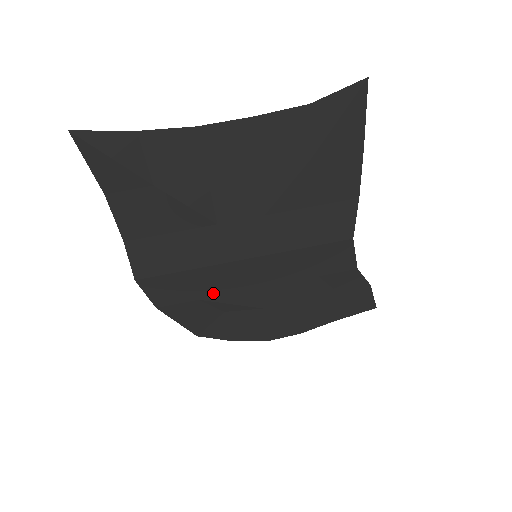
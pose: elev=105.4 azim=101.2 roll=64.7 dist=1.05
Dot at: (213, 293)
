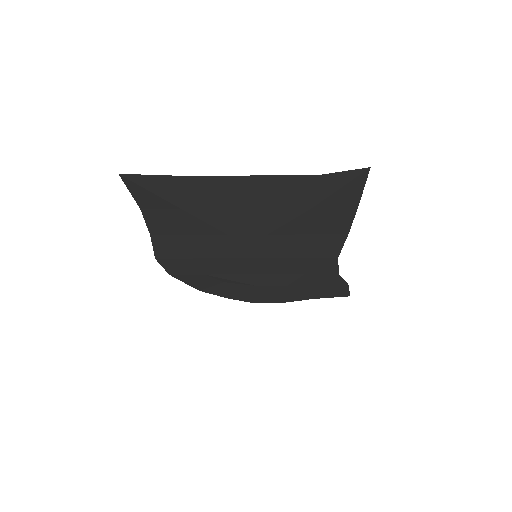
Dot at: (217, 272)
